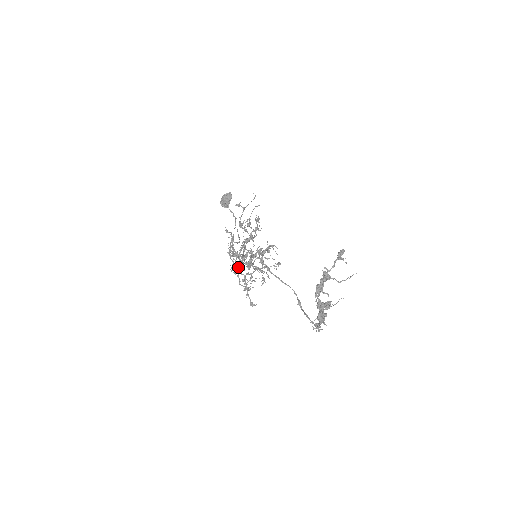
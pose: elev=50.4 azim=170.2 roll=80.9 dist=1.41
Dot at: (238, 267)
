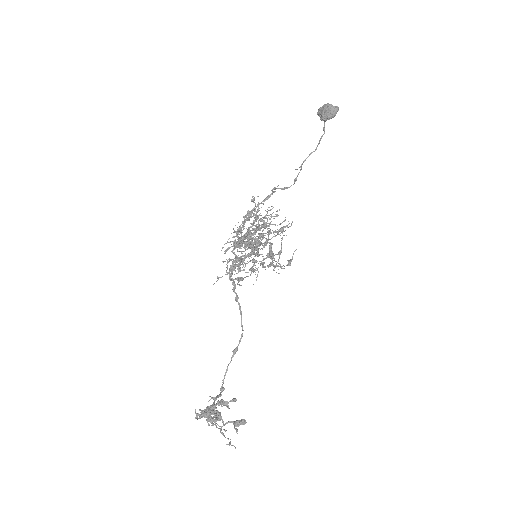
Dot at: (231, 251)
